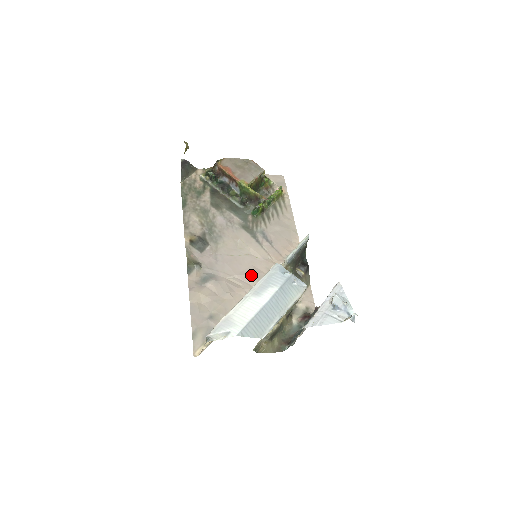
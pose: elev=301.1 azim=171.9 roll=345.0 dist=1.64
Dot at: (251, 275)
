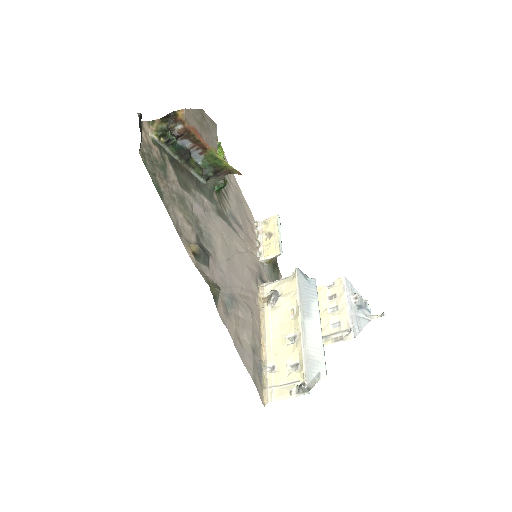
Dot at: (251, 279)
